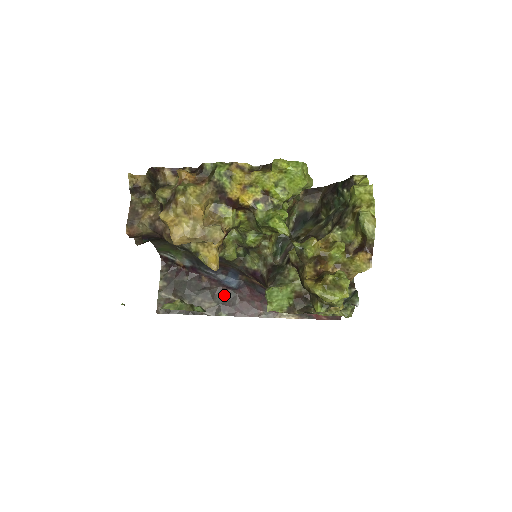
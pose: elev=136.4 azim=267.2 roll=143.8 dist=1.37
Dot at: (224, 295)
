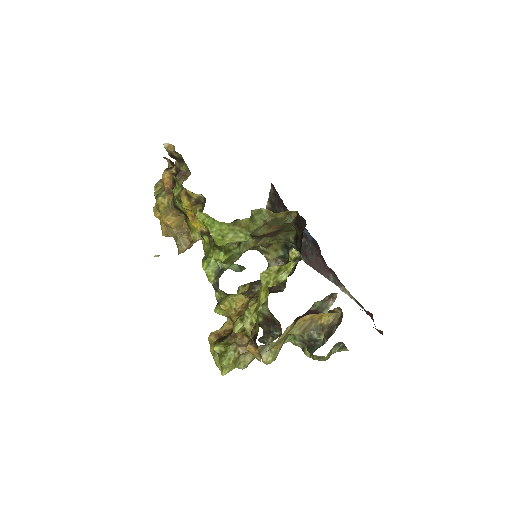
Dot at: (306, 241)
